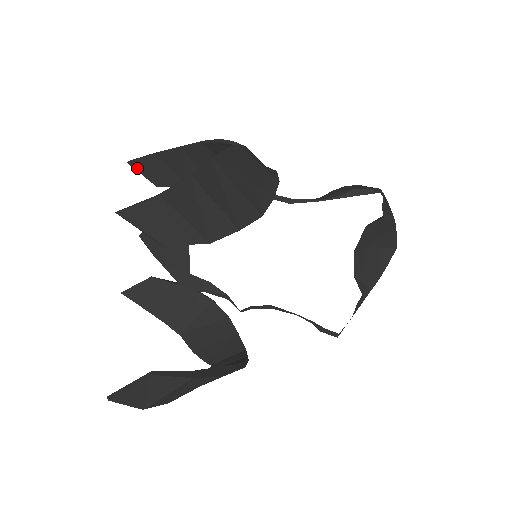
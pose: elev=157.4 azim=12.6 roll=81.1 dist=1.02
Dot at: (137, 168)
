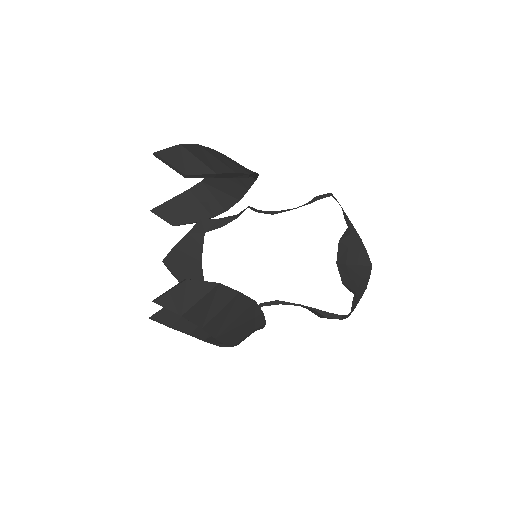
Dot at: (157, 214)
